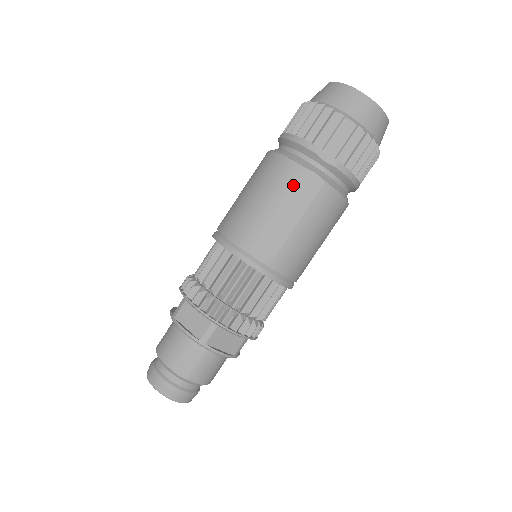
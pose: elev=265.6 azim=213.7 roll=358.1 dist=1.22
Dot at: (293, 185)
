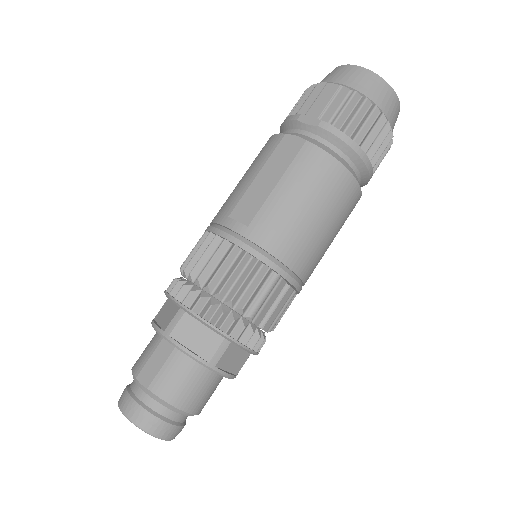
Dot at: (272, 152)
